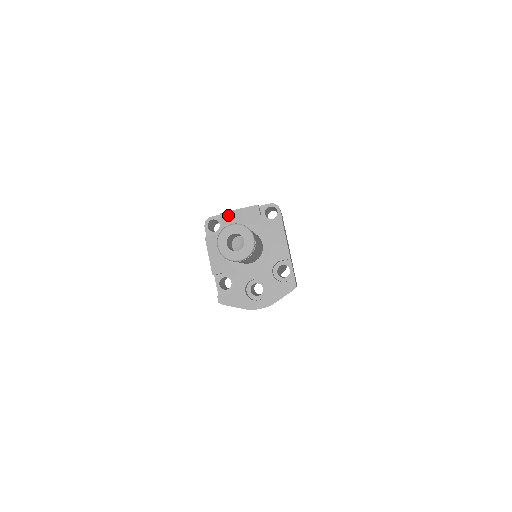
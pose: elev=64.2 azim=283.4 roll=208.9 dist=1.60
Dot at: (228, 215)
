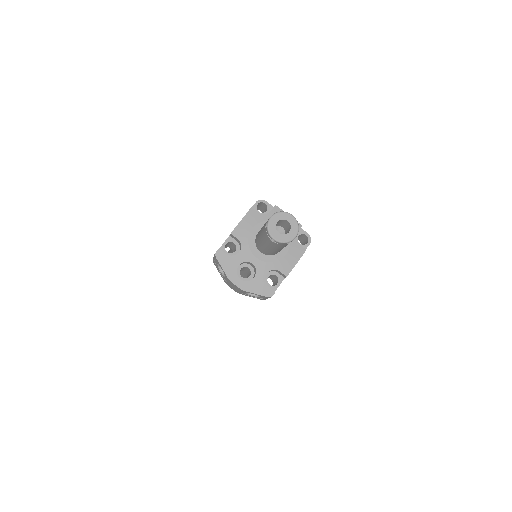
Dot at: (279, 211)
